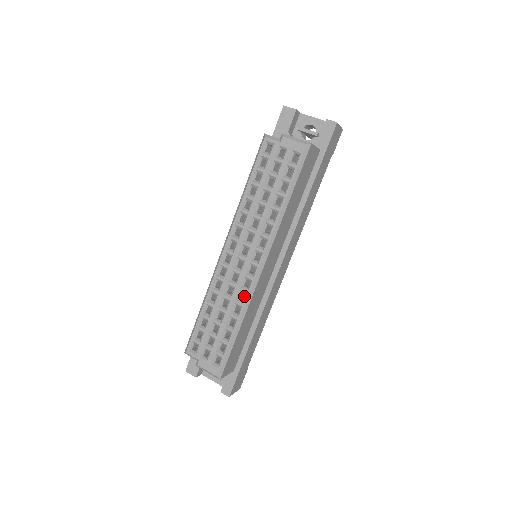
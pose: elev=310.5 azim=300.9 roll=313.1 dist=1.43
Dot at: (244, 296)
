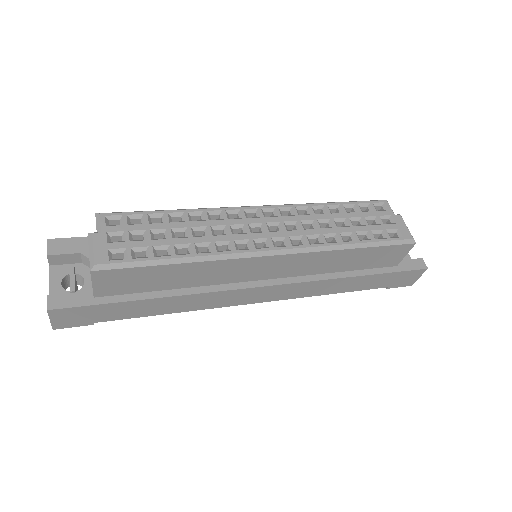
Dot at: occluded
